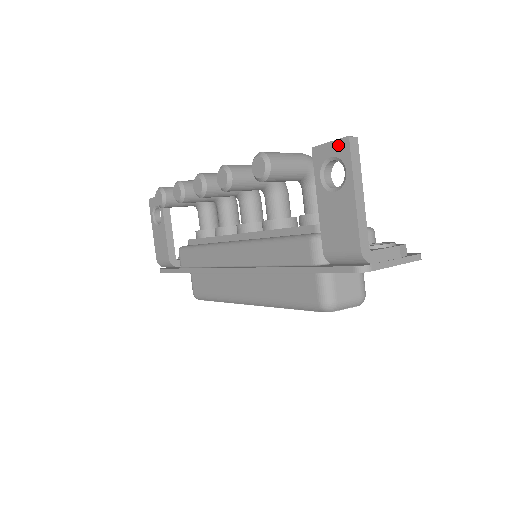
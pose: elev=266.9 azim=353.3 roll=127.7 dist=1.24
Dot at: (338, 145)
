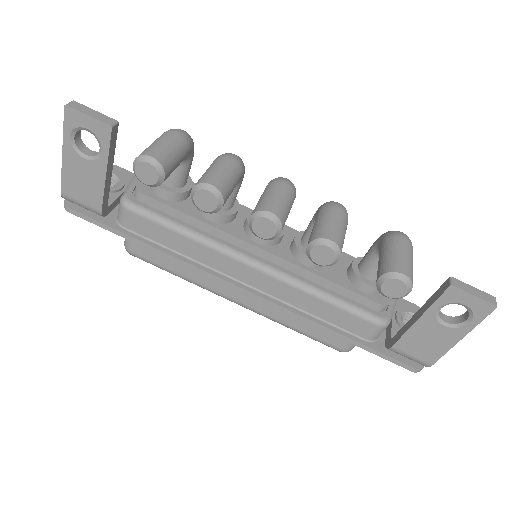
Dot at: (481, 304)
